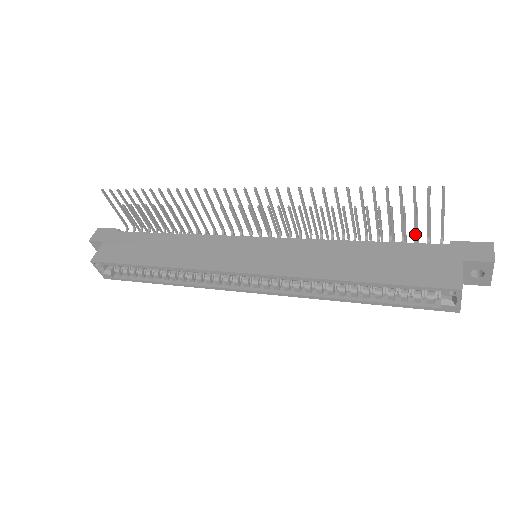
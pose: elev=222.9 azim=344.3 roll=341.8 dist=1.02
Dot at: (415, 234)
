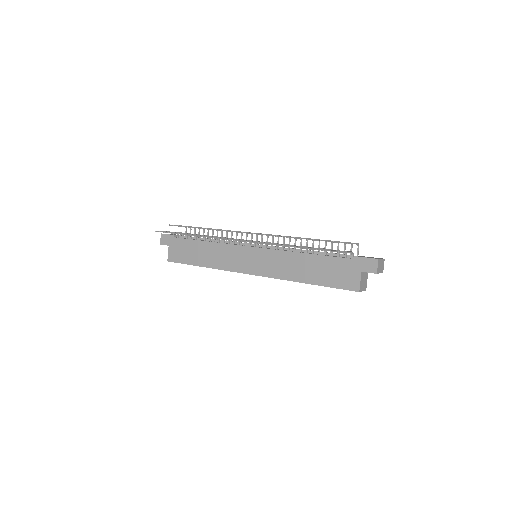
Dot at: occluded
